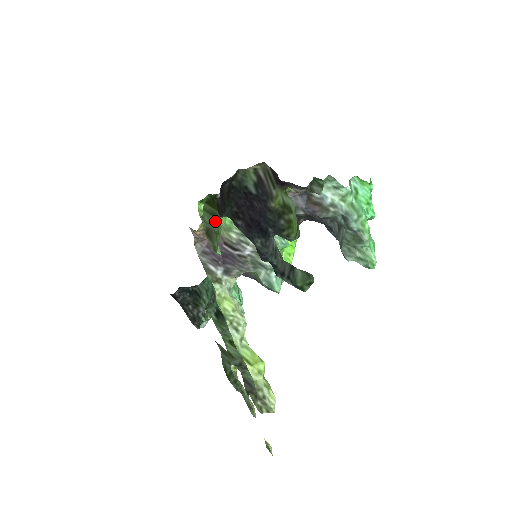
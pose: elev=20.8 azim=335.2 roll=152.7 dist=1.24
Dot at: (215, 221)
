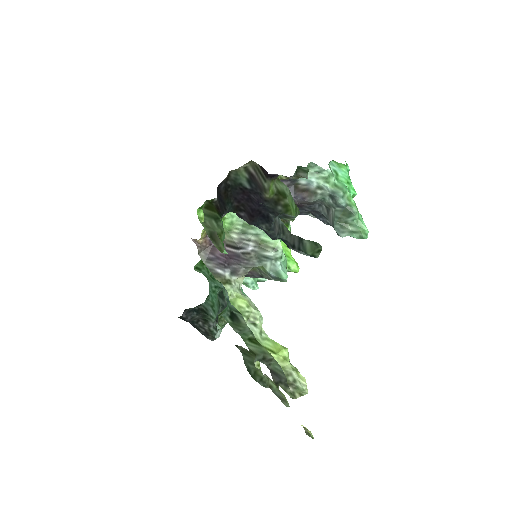
Dot at: (216, 223)
